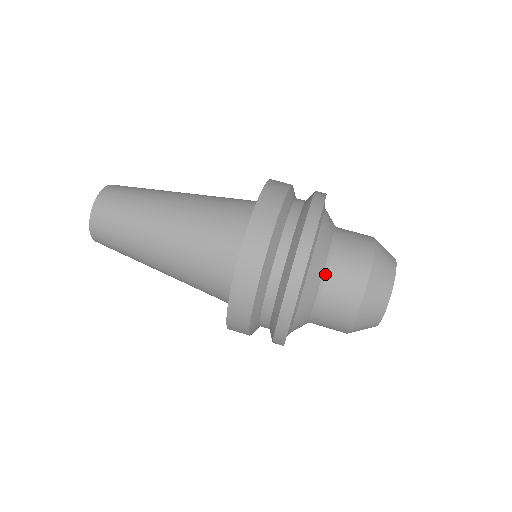
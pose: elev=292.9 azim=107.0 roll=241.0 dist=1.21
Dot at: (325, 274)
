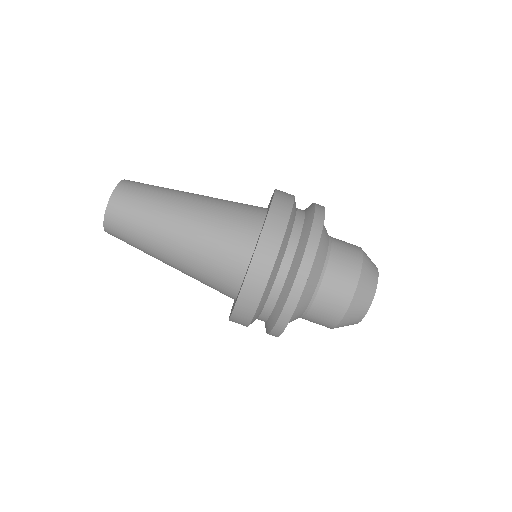
Dot at: (302, 317)
